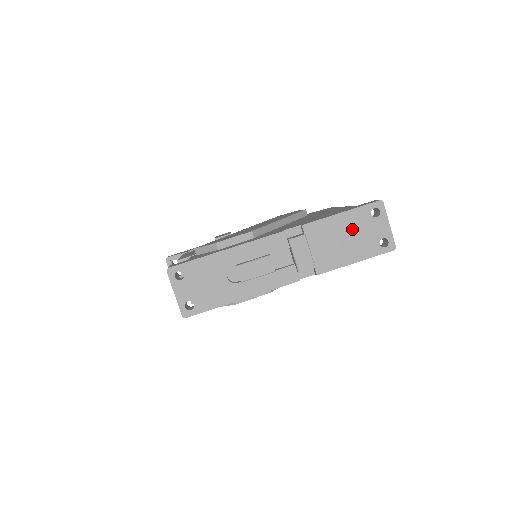
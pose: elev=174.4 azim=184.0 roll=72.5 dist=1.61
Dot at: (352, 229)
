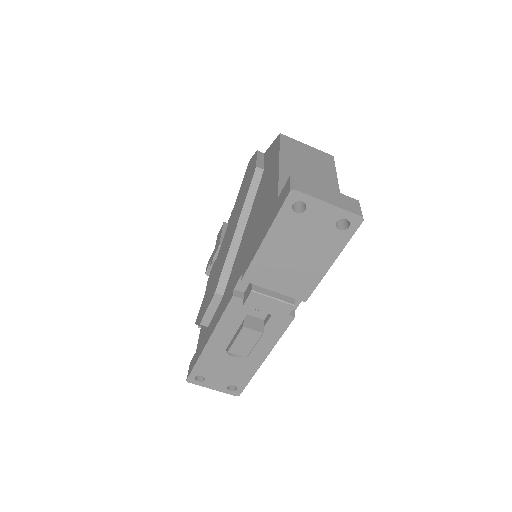
Dot at: (293, 243)
